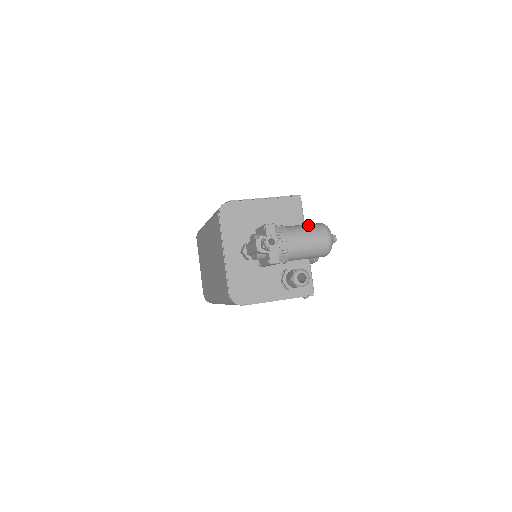
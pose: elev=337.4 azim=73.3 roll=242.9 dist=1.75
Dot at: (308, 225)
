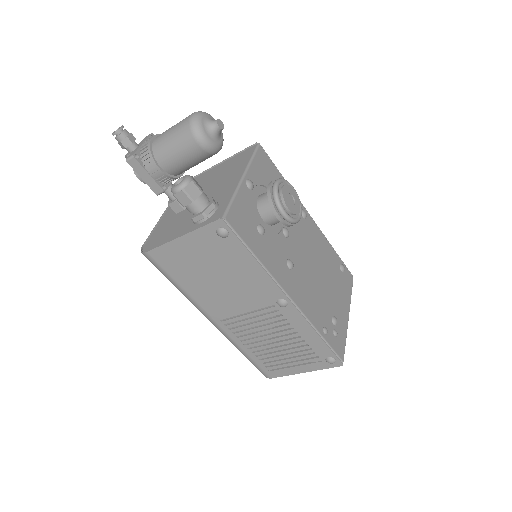
Dot at: occluded
